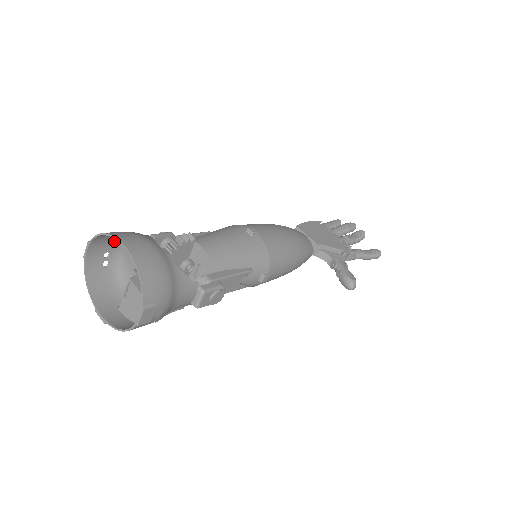
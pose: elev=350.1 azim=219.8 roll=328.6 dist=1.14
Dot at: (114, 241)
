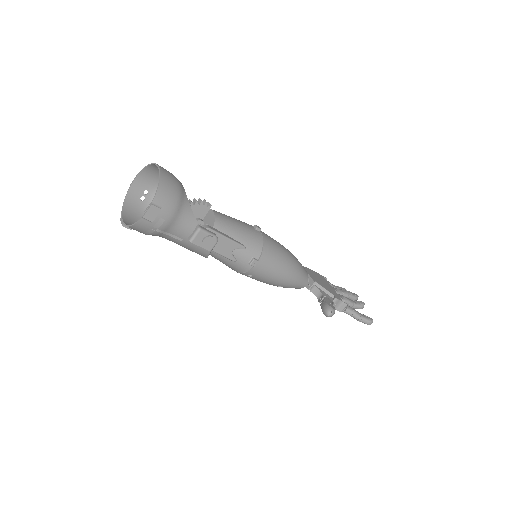
Dot at: (155, 183)
